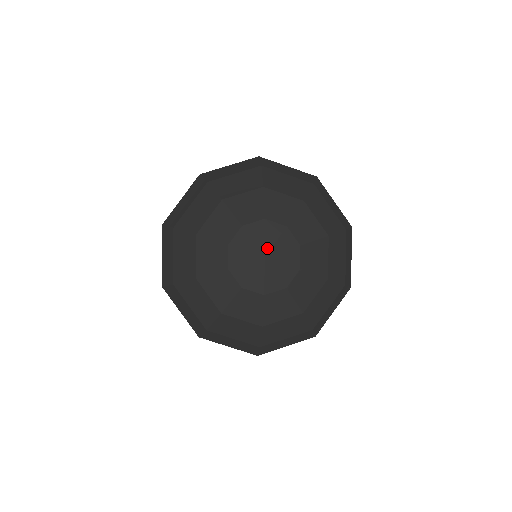
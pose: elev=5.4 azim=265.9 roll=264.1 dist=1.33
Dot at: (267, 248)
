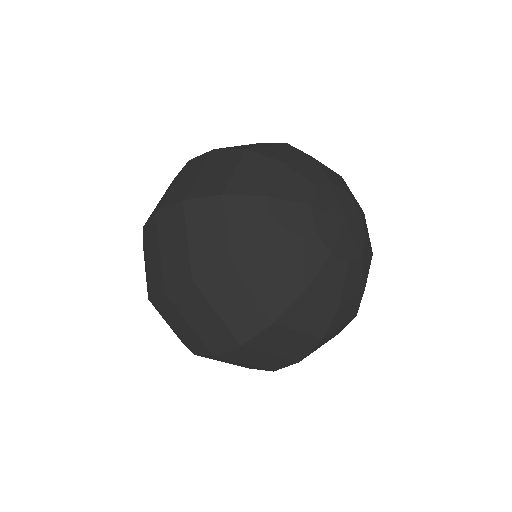
Dot at: (344, 211)
